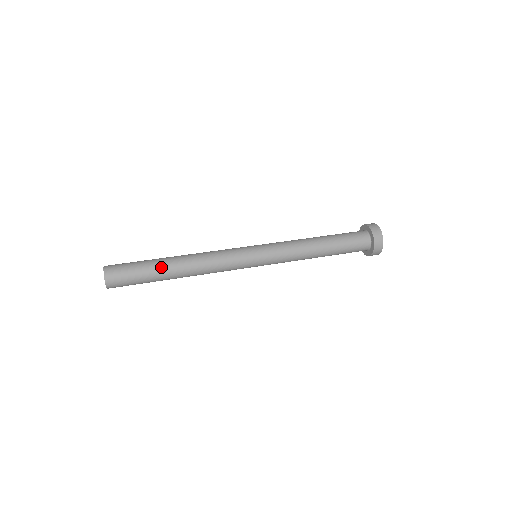
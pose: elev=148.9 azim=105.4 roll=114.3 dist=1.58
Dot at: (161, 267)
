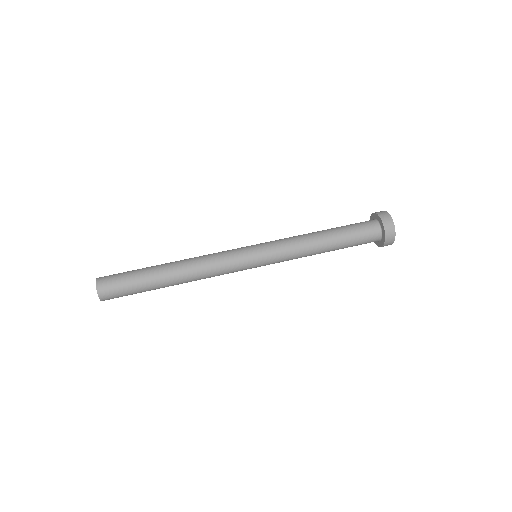
Dot at: (158, 288)
